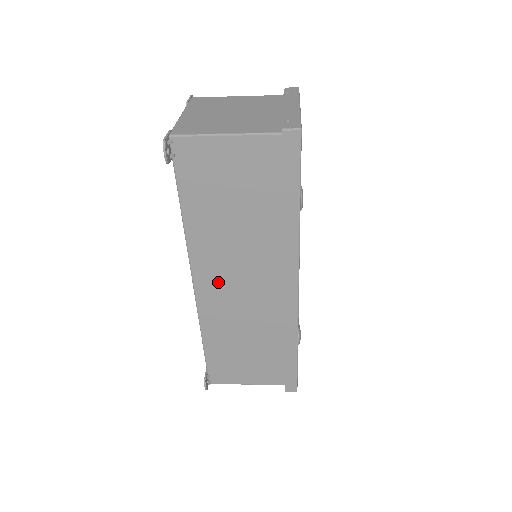
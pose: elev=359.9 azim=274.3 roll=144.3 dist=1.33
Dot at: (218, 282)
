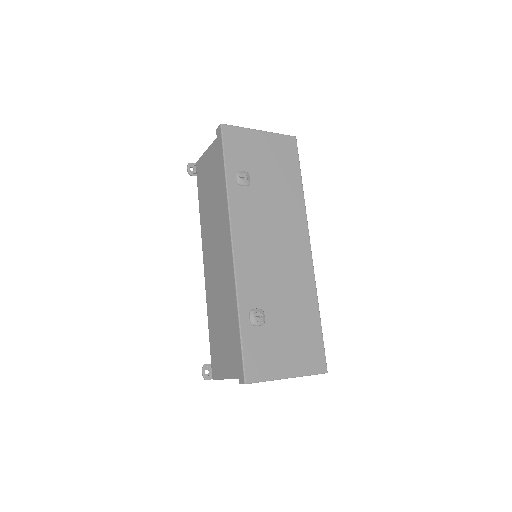
Dot at: (210, 258)
